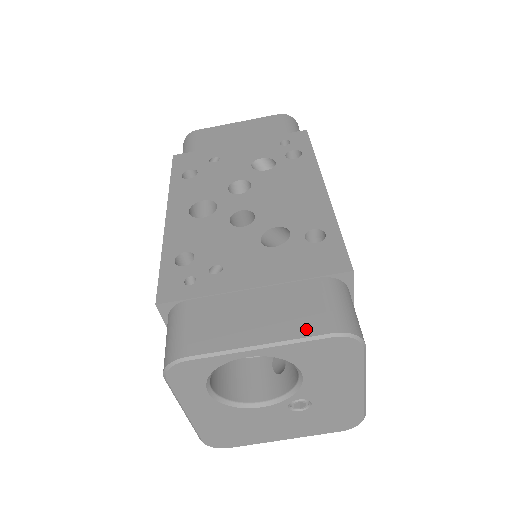
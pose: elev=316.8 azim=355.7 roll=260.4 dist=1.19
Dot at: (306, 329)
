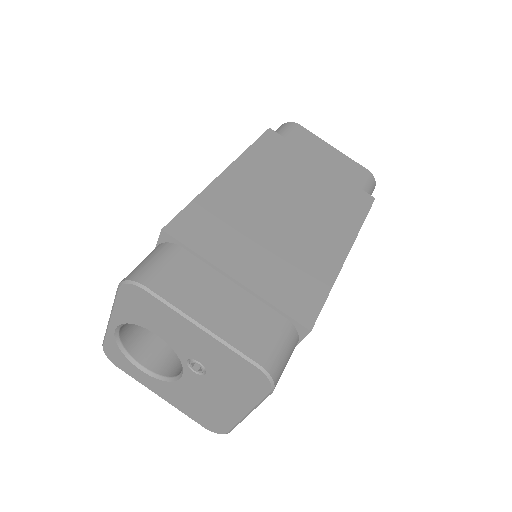
Dot at: occluded
